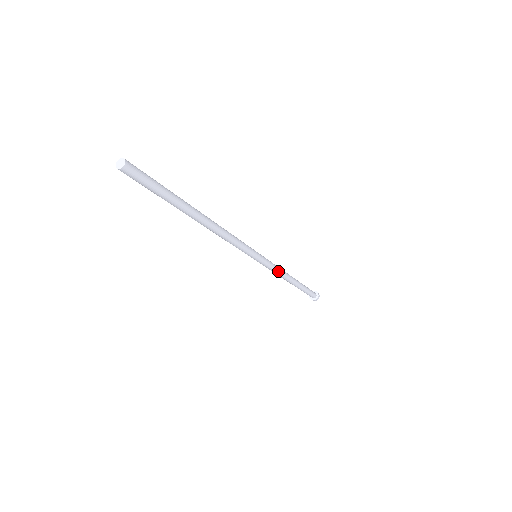
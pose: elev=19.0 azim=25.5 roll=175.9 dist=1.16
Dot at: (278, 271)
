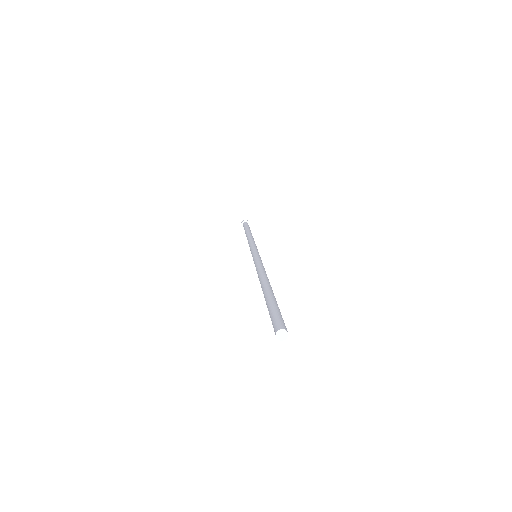
Dot at: occluded
